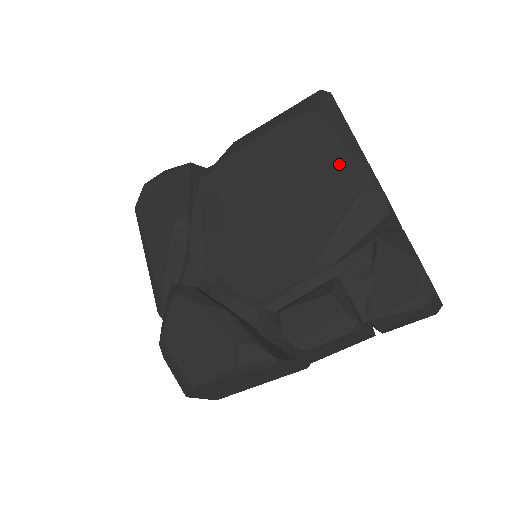
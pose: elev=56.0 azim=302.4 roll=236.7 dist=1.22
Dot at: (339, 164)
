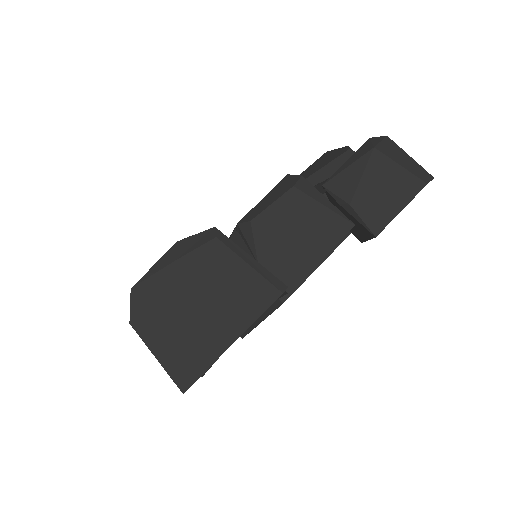
Dot at: occluded
